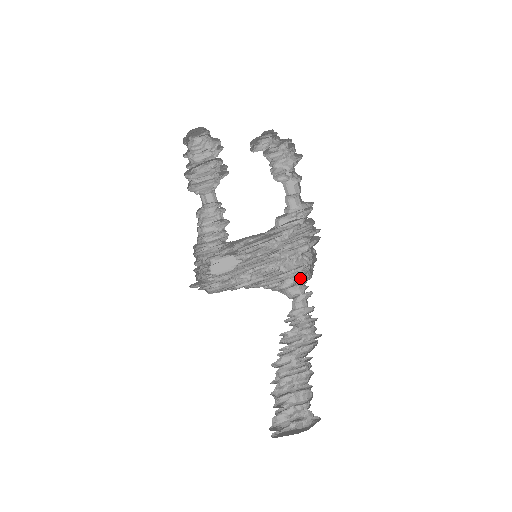
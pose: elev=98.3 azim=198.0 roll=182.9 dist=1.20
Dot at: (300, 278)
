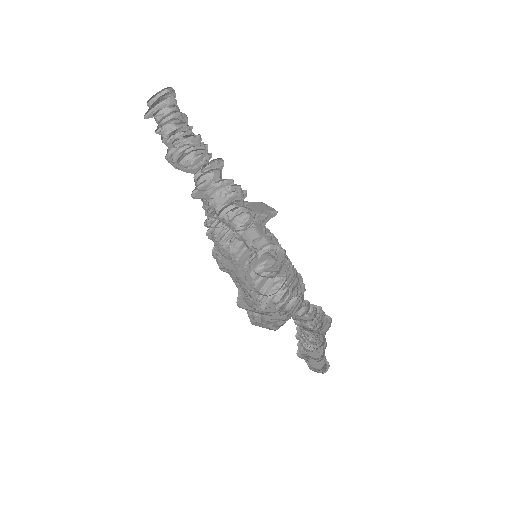
Dot at: occluded
